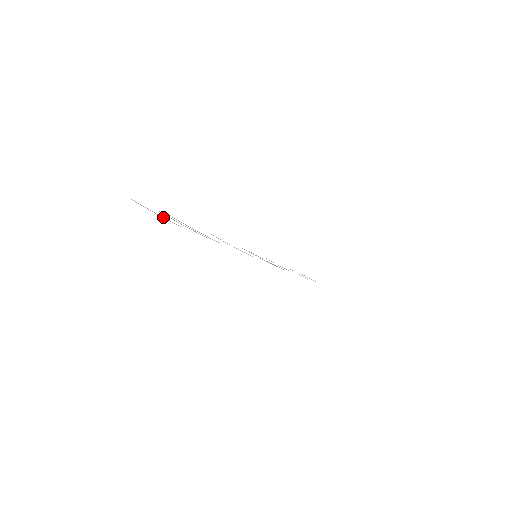
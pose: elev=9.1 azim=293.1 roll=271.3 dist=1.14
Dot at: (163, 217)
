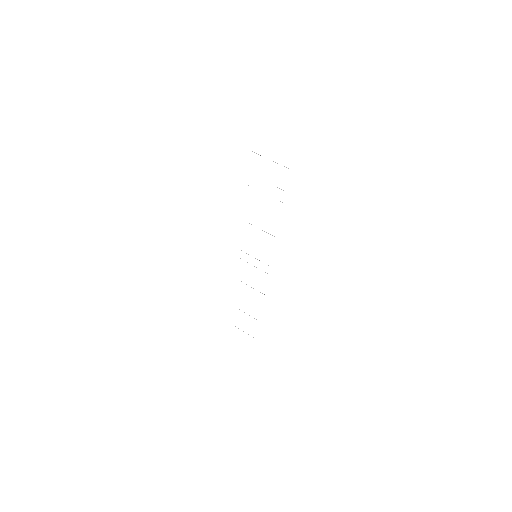
Dot at: occluded
